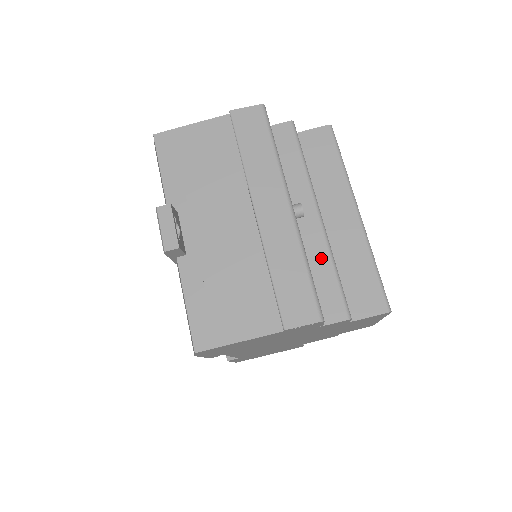
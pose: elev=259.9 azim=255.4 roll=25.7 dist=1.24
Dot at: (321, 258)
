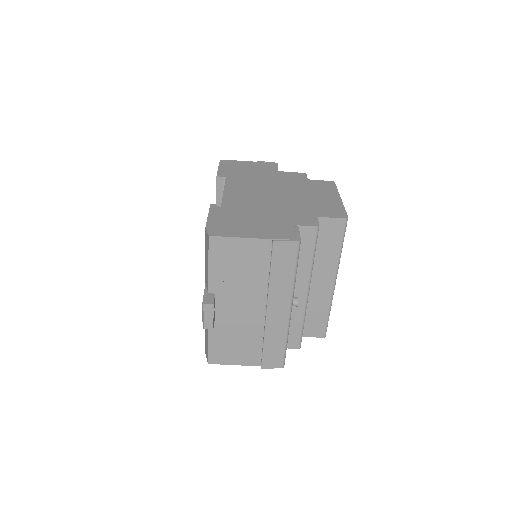
Dot at: (297, 317)
